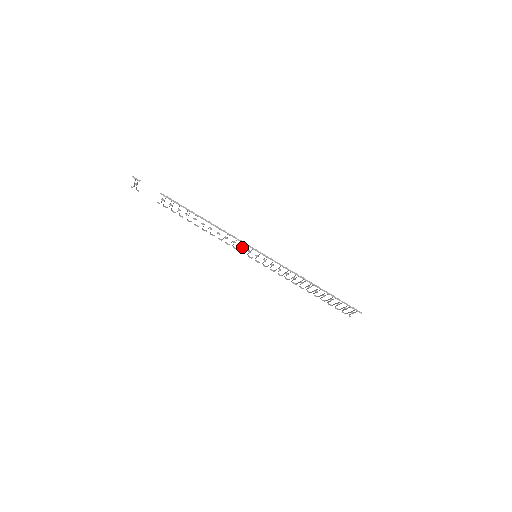
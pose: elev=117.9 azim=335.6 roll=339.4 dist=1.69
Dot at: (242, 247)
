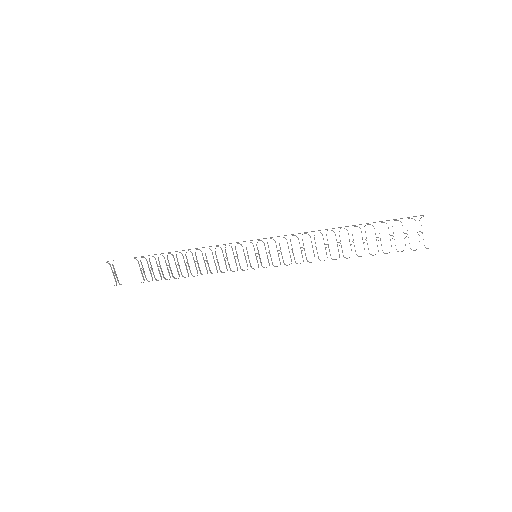
Dot at: occluded
